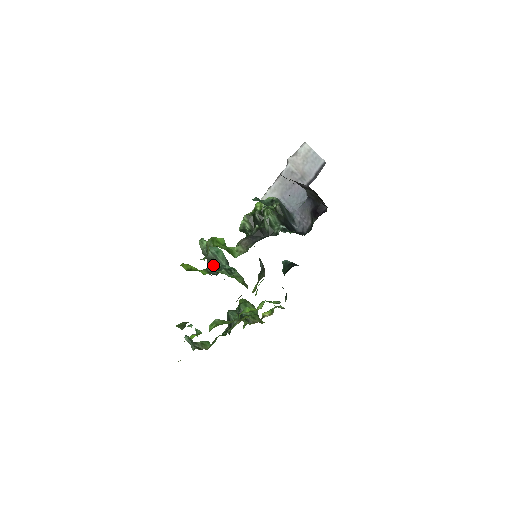
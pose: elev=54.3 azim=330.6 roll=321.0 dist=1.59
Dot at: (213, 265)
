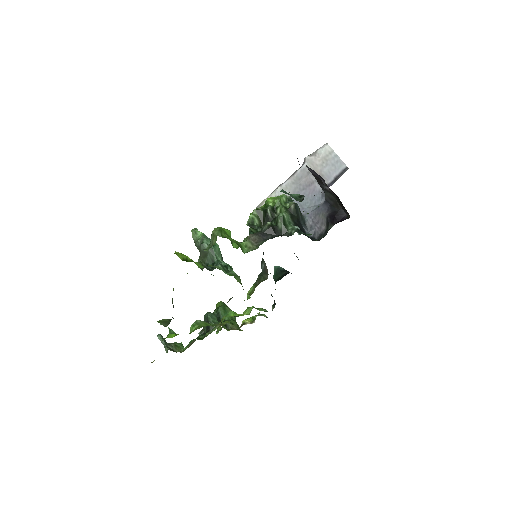
Dot at: (207, 259)
